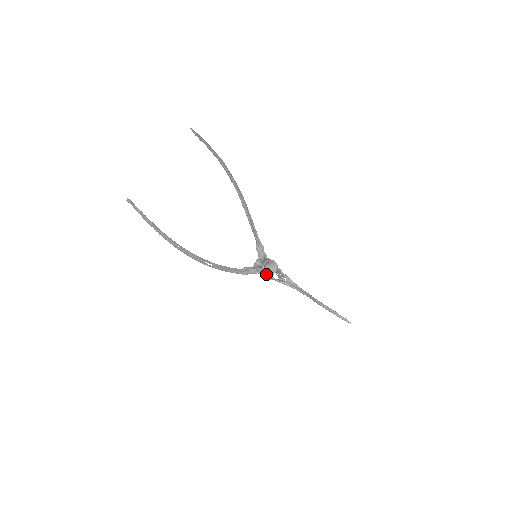
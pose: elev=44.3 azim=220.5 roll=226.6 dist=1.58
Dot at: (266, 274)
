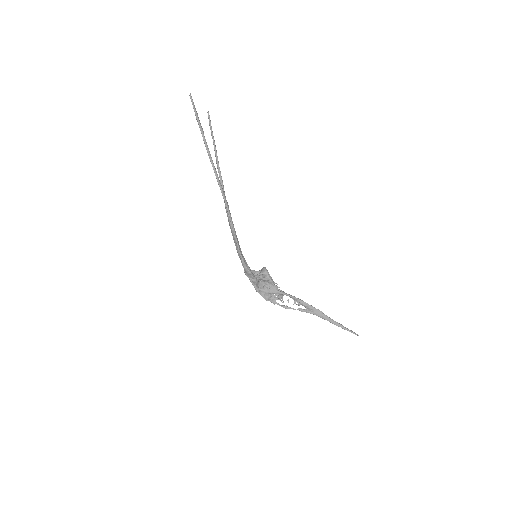
Dot at: (269, 277)
